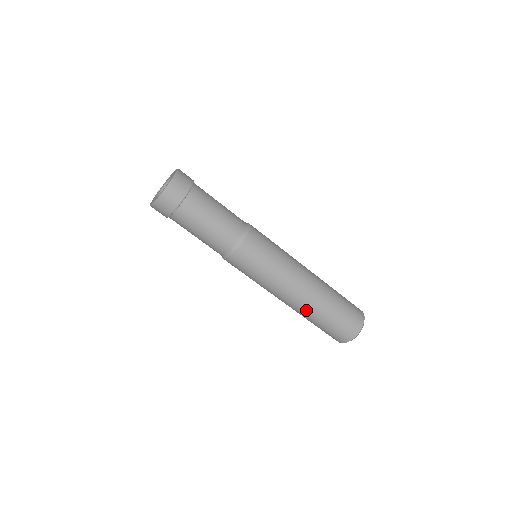
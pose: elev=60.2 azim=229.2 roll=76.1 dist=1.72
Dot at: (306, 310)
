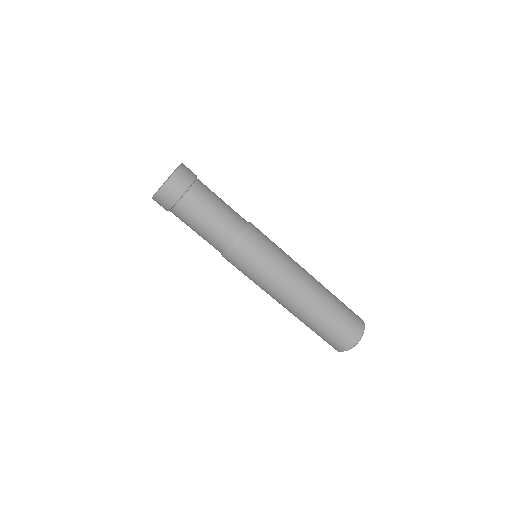
Dot at: (298, 316)
